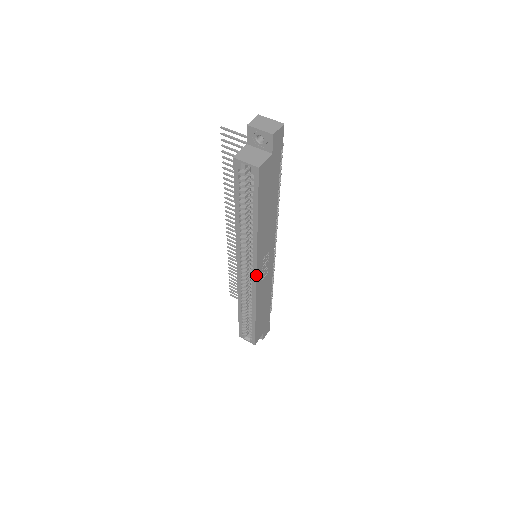
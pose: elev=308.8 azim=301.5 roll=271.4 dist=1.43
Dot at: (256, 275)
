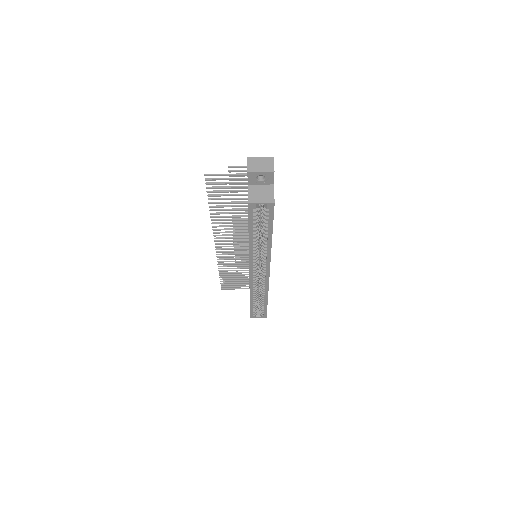
Dot at: (269, 272)
